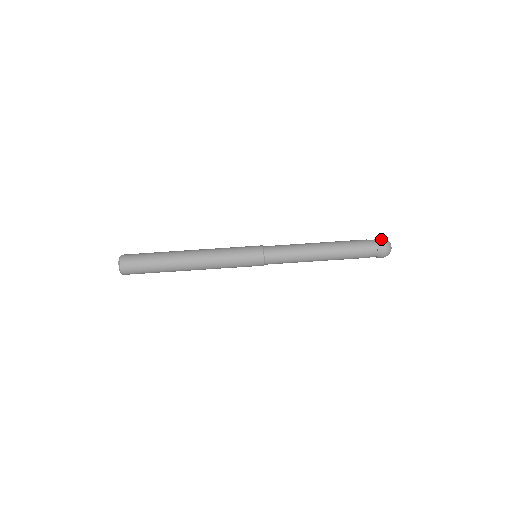
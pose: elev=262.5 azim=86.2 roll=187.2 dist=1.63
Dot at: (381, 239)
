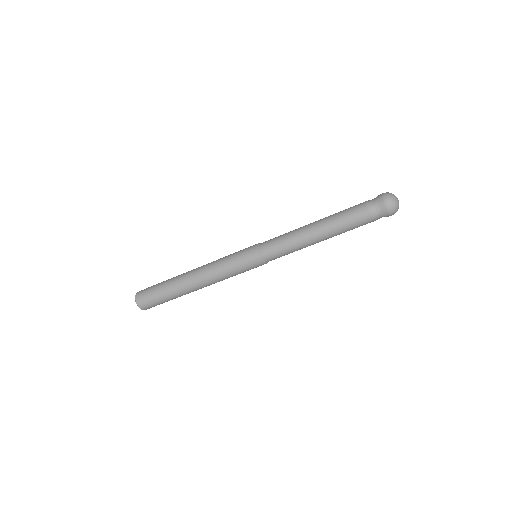
Dot at: (382, 196)
